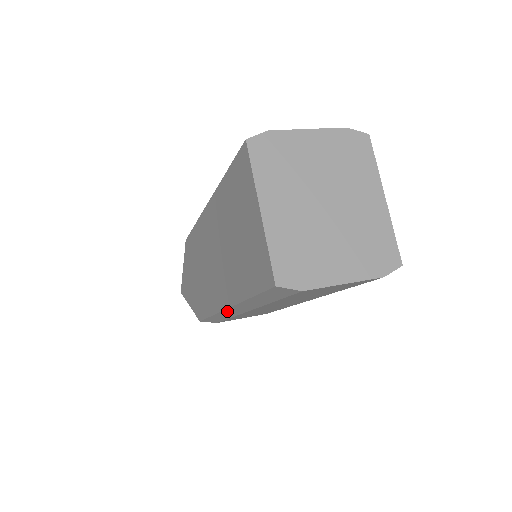
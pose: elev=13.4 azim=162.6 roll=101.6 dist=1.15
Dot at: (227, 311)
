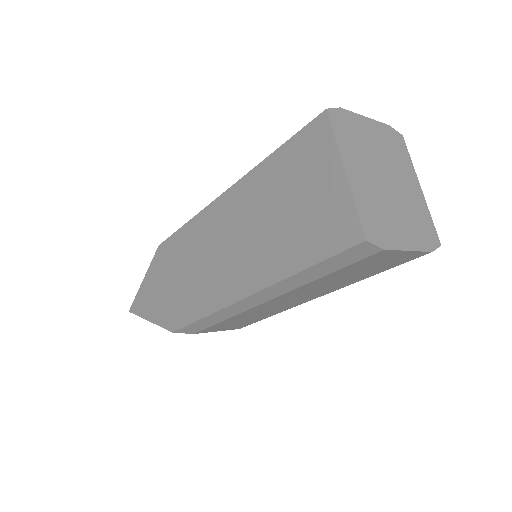
Dot at: (241, 303)
